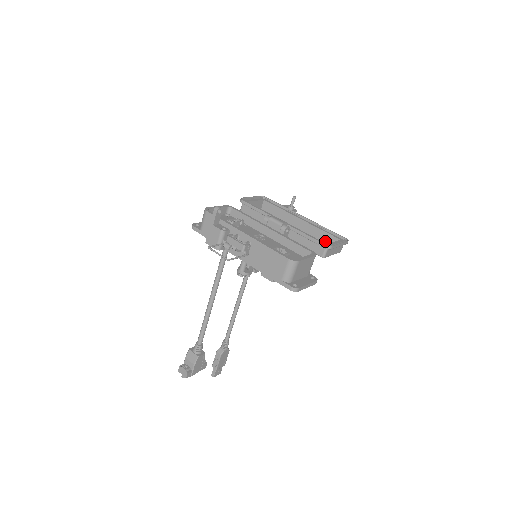
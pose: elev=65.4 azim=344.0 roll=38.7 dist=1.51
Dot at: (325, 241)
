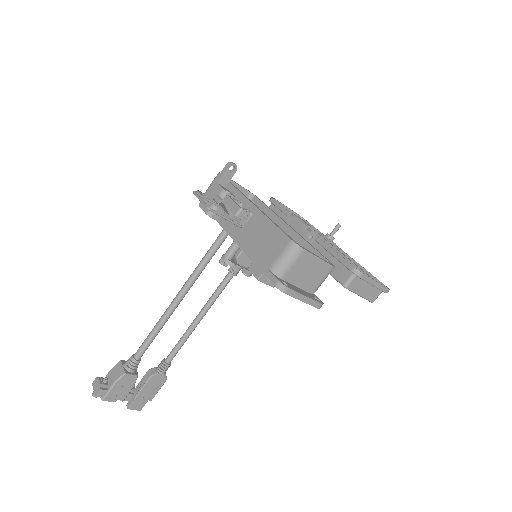
Dot at: occluded
